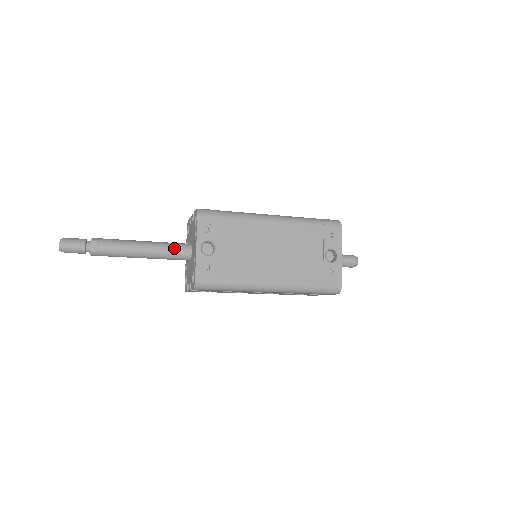
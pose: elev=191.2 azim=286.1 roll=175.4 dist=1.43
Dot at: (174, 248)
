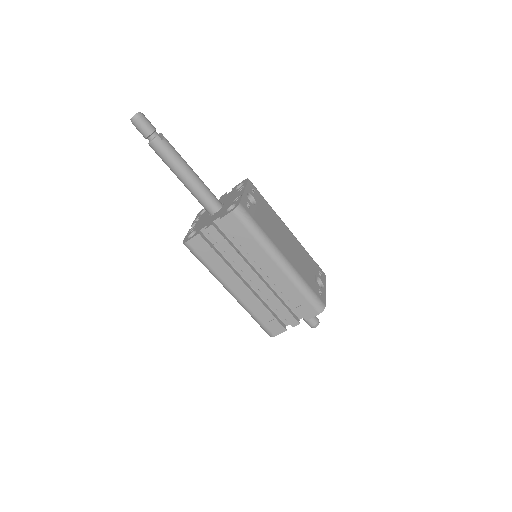
Dot at: occluded
